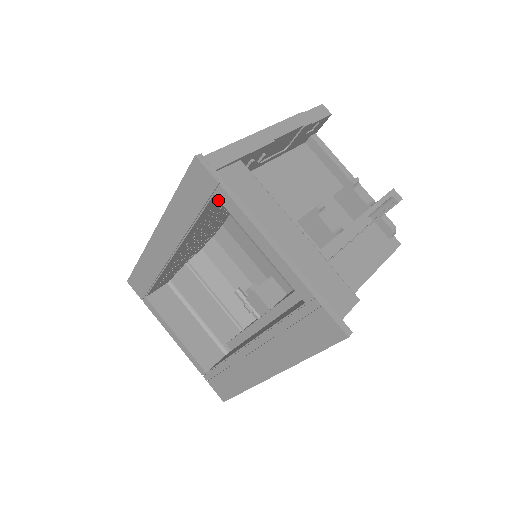
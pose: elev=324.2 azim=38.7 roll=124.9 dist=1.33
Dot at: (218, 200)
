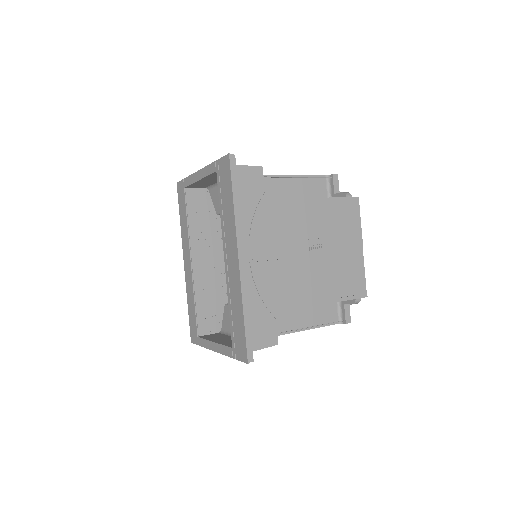
Dot at: (197, 202)
